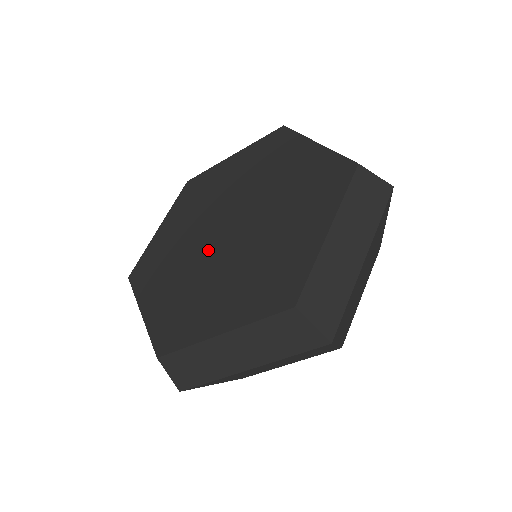
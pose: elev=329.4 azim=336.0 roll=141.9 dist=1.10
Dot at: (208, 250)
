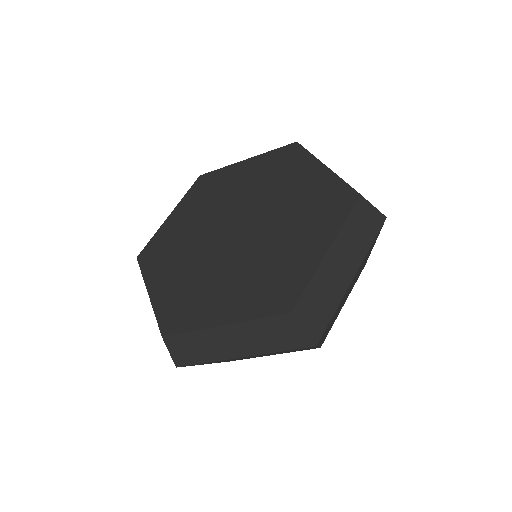
Dot at: (216, 246)
